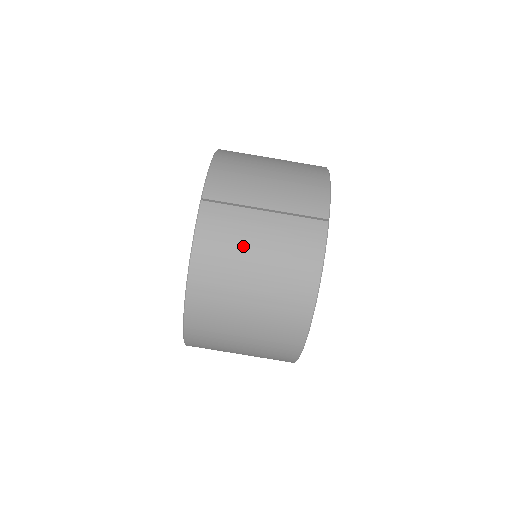
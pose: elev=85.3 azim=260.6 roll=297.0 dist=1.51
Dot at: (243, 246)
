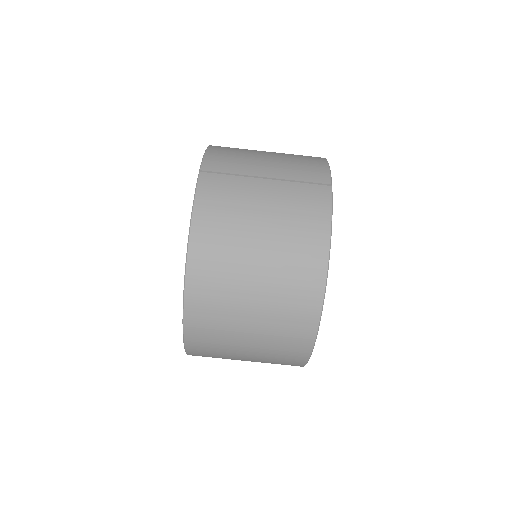
Dot at: (246, 210)
